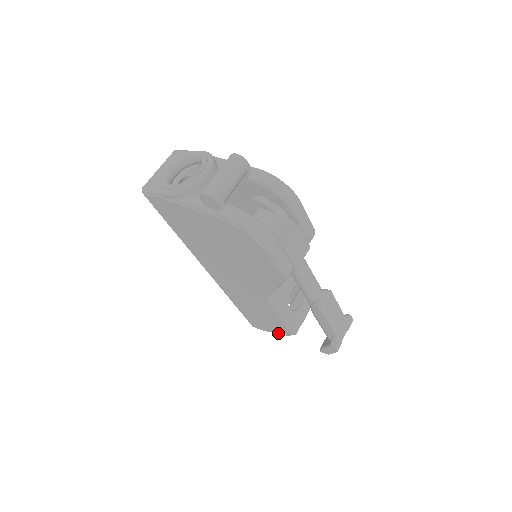
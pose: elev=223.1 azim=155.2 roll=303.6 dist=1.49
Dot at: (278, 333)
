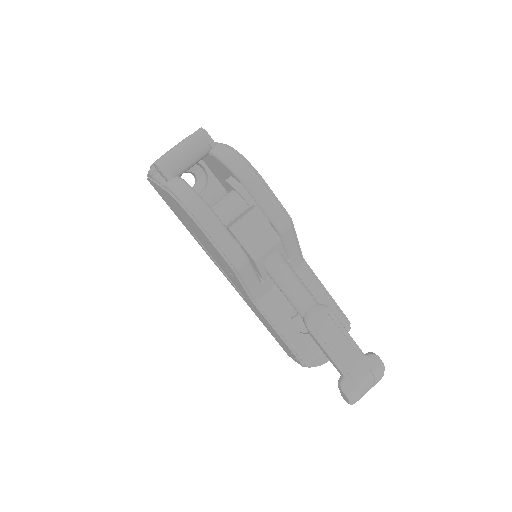
Dot at: (298, 363)
